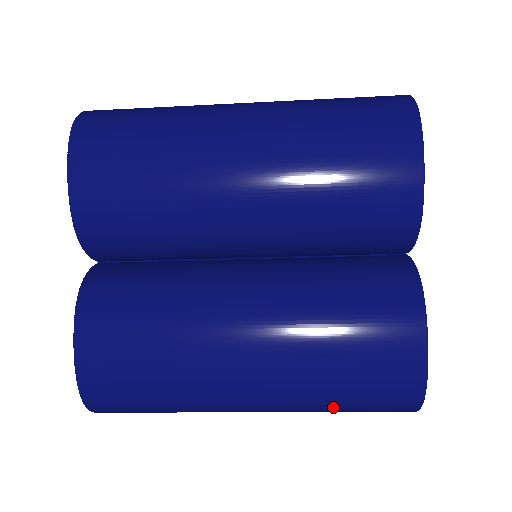
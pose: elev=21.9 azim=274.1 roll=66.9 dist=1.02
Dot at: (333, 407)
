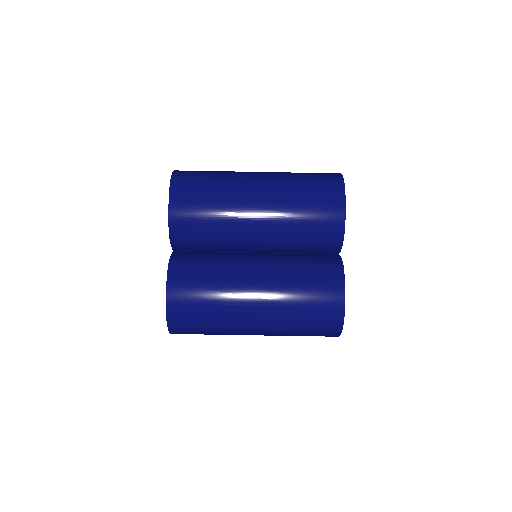
Dot at: (298, 329)
